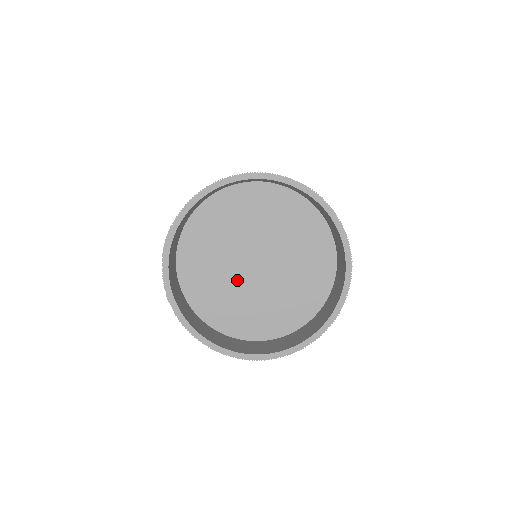
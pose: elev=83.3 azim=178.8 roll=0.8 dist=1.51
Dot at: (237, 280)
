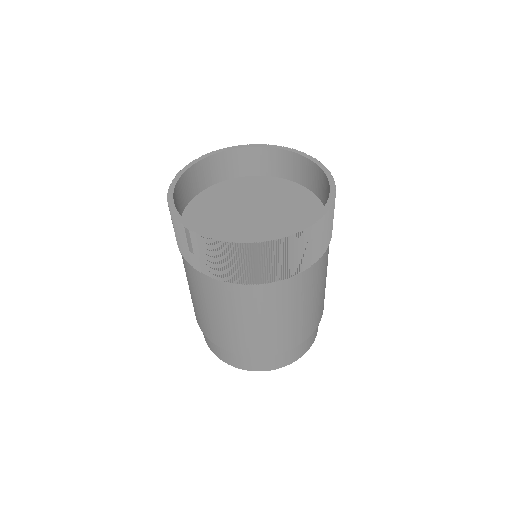
Dot at: (244, 232)
